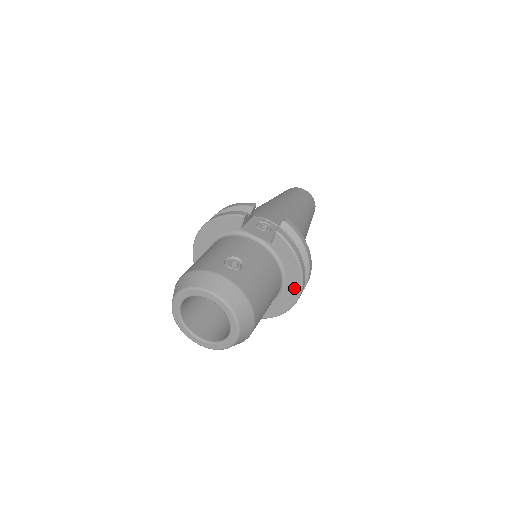
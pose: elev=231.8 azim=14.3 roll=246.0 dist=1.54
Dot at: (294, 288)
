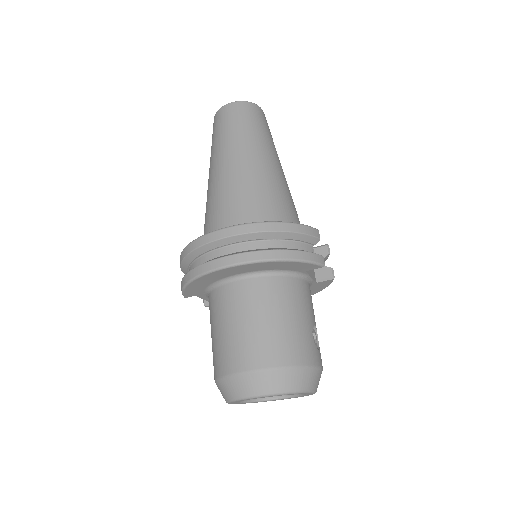
Dot at: occluded
